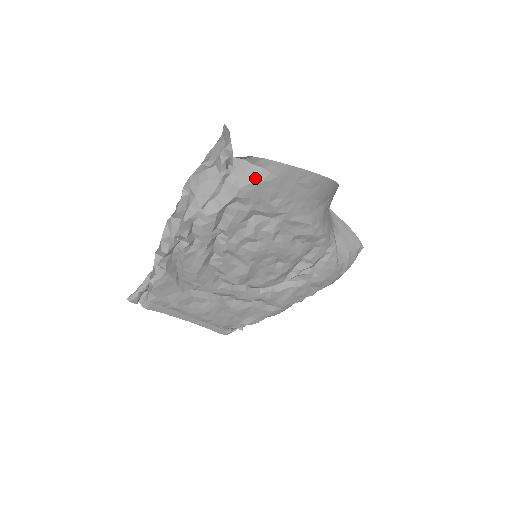
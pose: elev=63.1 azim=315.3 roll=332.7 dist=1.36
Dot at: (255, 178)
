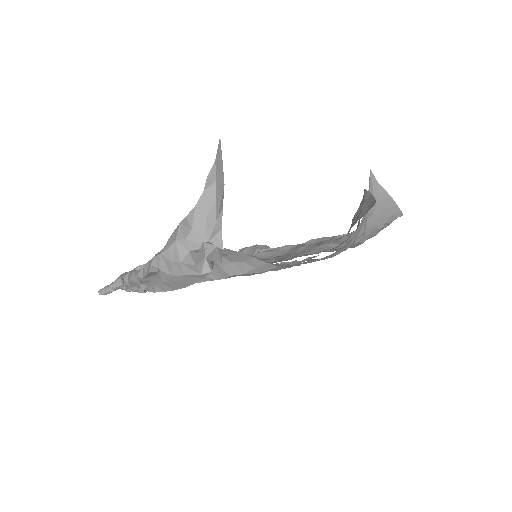
Dot at: (255, 269)
